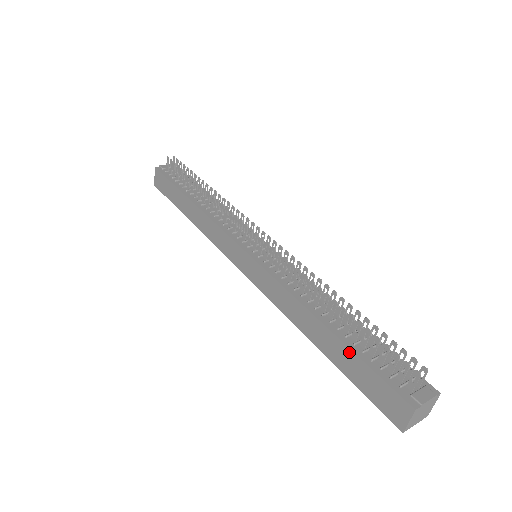
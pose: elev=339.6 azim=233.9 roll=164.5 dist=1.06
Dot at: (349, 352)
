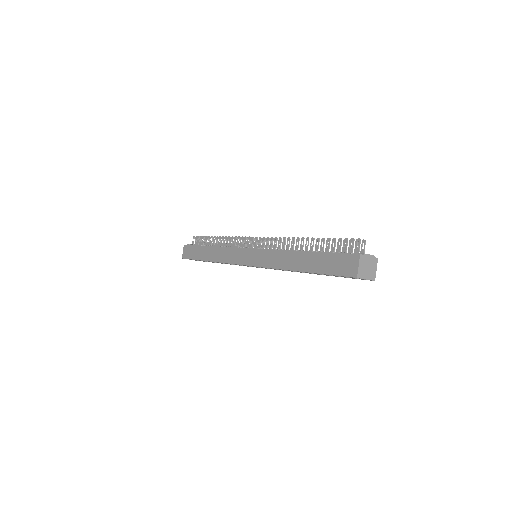
Dot at: (318, 254)
